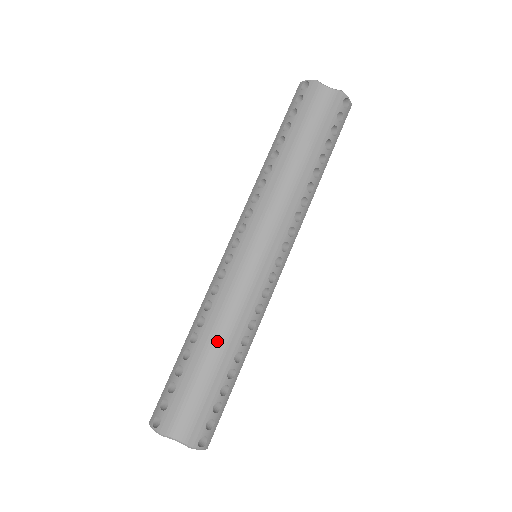
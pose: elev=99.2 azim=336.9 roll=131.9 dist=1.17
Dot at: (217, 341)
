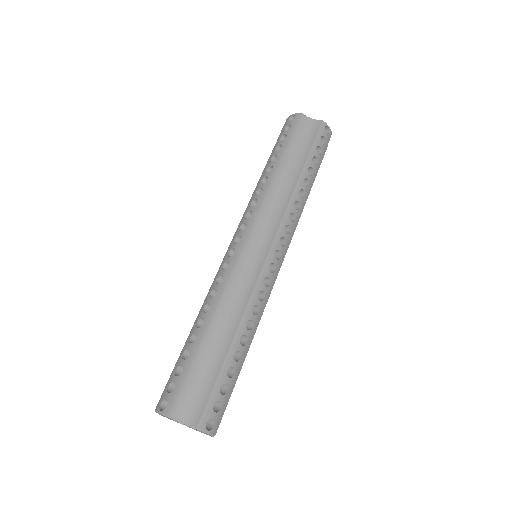
Dot at: (223, 325)
